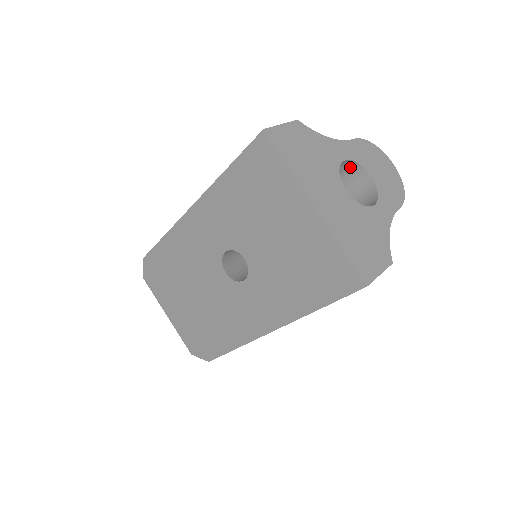
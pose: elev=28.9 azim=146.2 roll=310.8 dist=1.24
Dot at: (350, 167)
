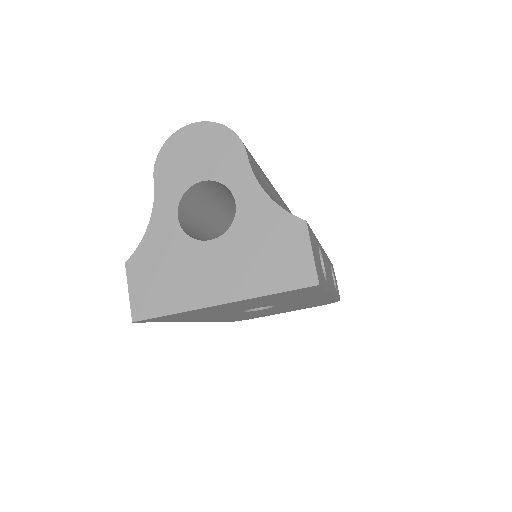
Dot at: (186, 199)
